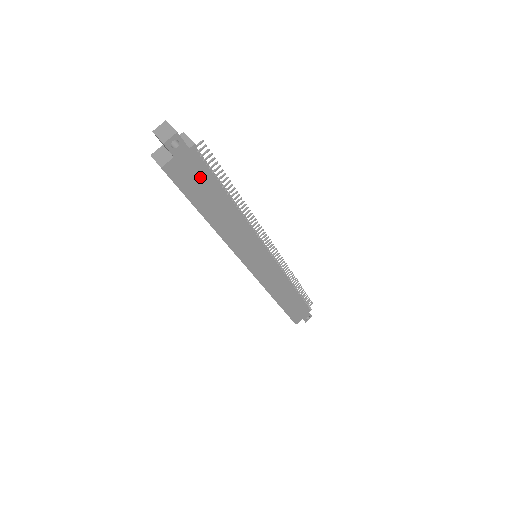
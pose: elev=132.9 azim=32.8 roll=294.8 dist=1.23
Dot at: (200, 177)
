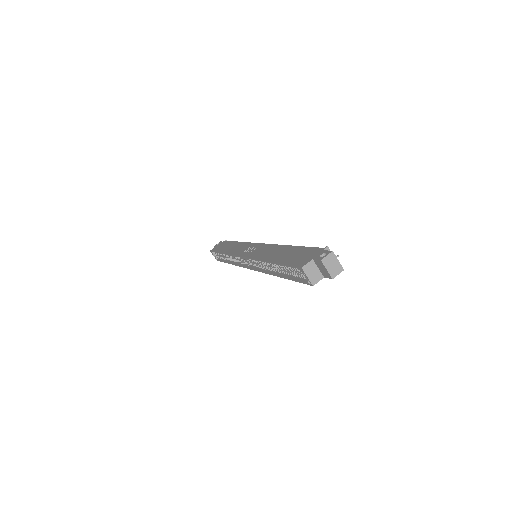
Dot at: occluded
